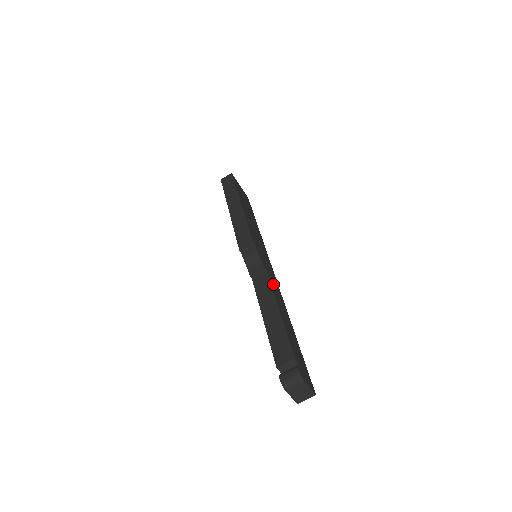
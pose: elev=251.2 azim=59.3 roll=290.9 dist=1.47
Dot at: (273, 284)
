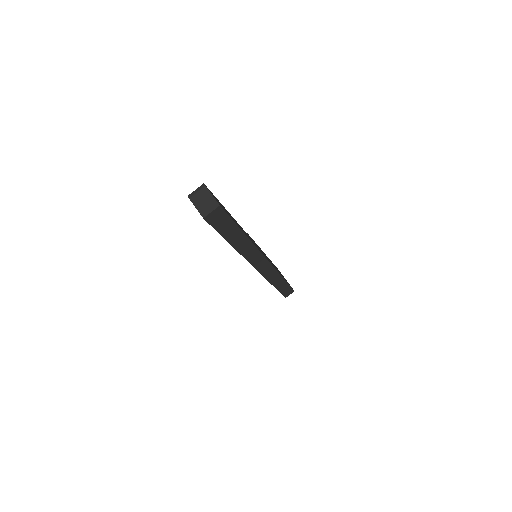
Dot at: (249, 237)
